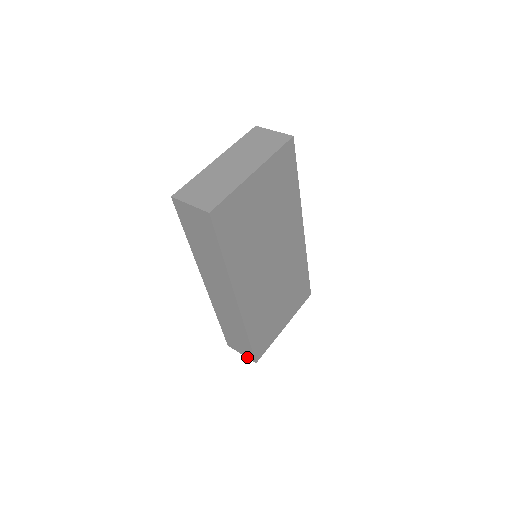
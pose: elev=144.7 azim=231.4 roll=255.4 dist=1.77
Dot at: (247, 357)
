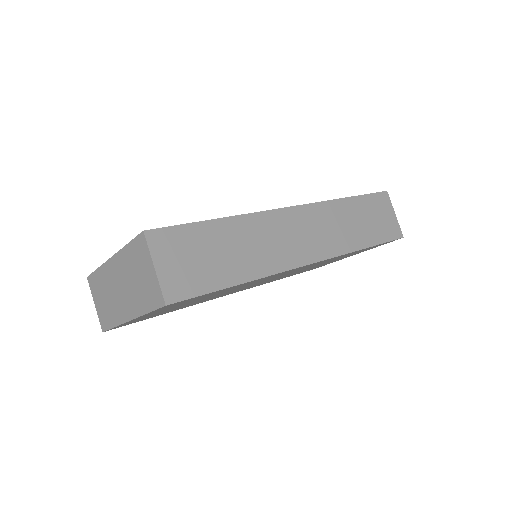
Dot at: occluded
